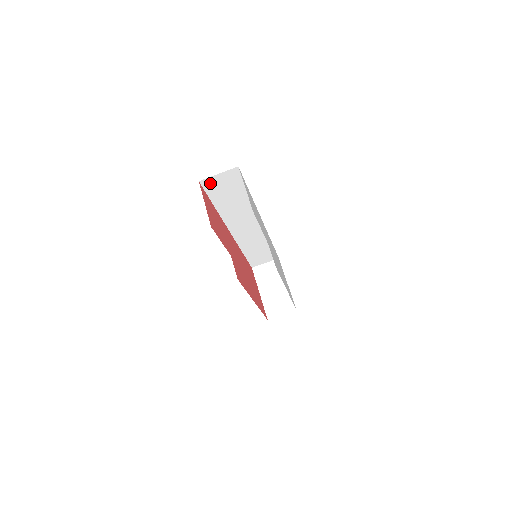
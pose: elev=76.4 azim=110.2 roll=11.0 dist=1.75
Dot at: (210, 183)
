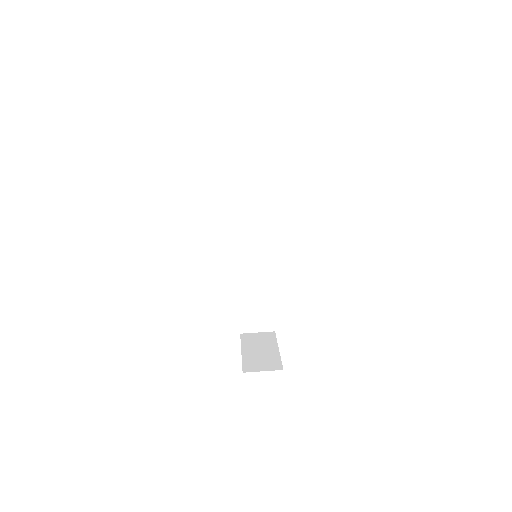
Dot at: (238, 142)
